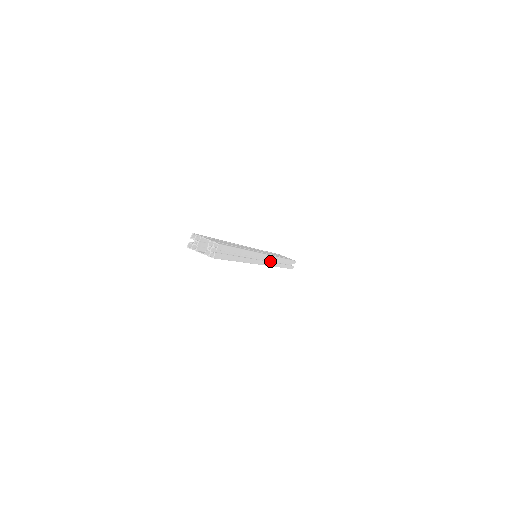
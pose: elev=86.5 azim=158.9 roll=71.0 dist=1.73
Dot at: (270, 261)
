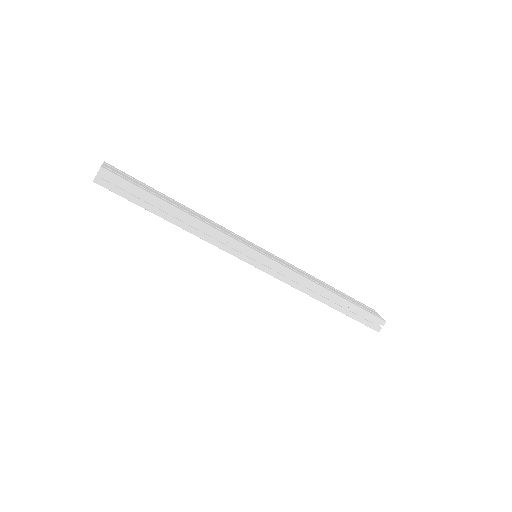
Dot at: (288, 277)
